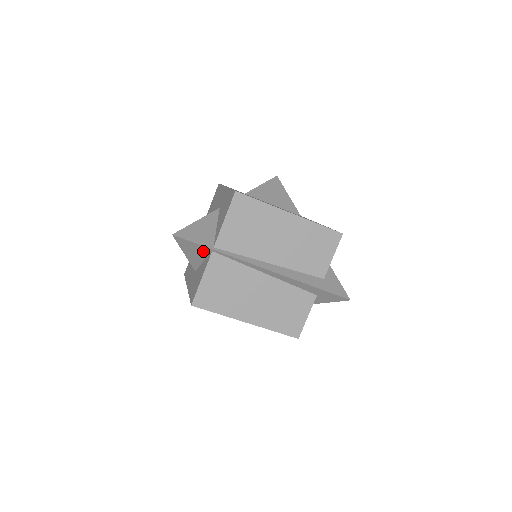
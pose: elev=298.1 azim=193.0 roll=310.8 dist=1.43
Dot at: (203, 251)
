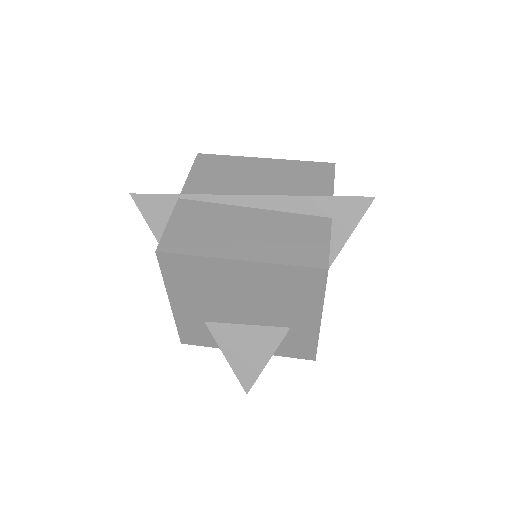
Dot at: (169, 208)
